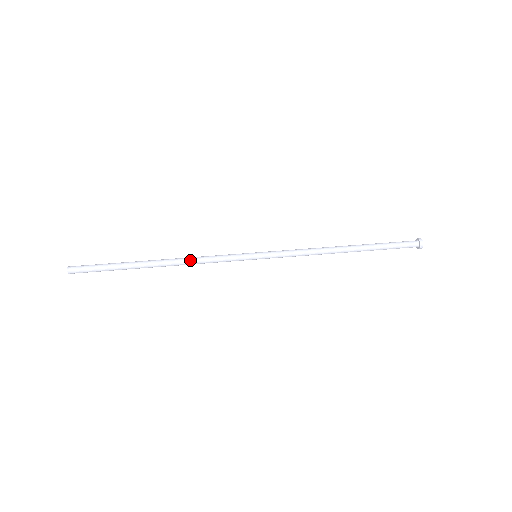
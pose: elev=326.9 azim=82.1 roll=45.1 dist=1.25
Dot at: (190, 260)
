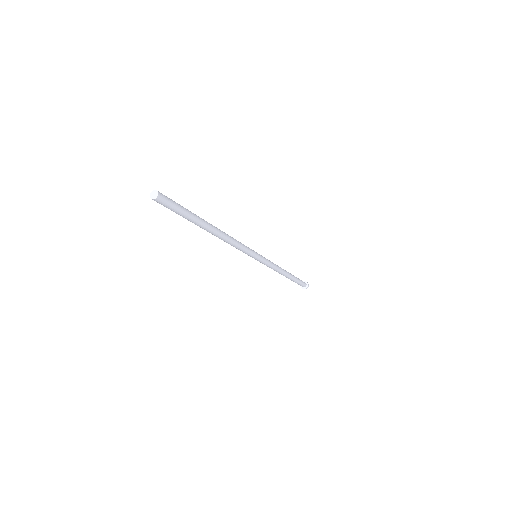
Dot at: occluded
